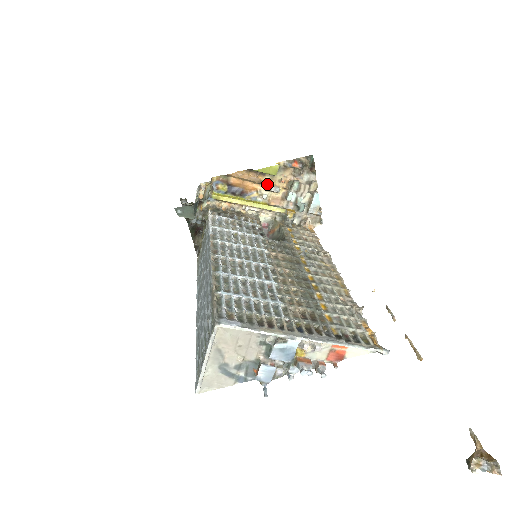
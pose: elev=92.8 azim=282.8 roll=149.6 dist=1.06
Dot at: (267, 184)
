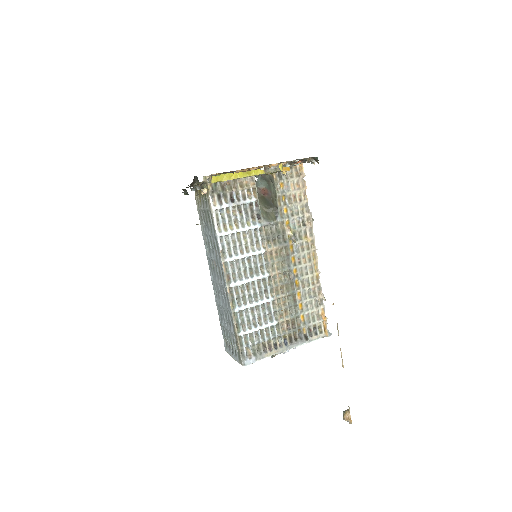
Dot at: (266, 165)
